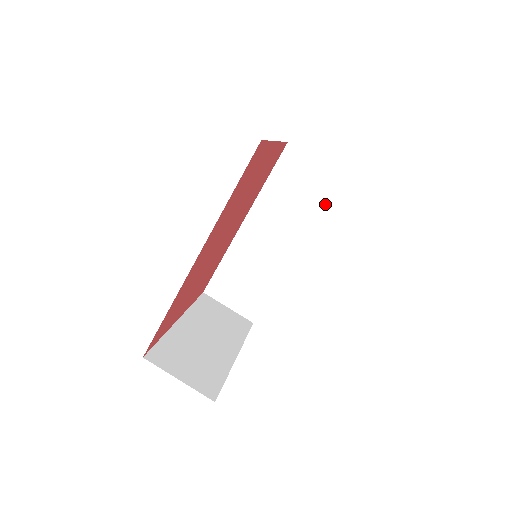
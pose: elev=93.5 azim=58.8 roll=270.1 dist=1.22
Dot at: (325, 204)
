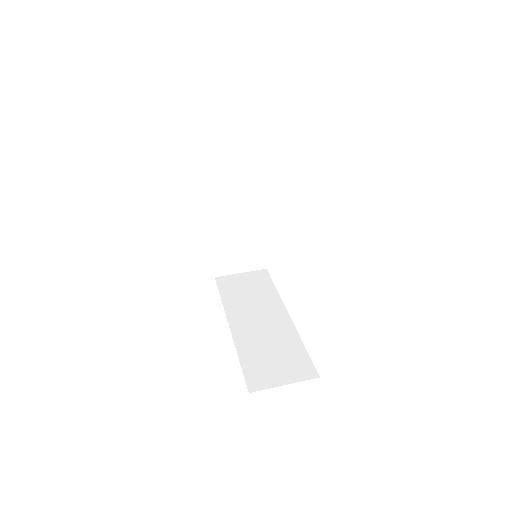
Dot at: (272, 284)
